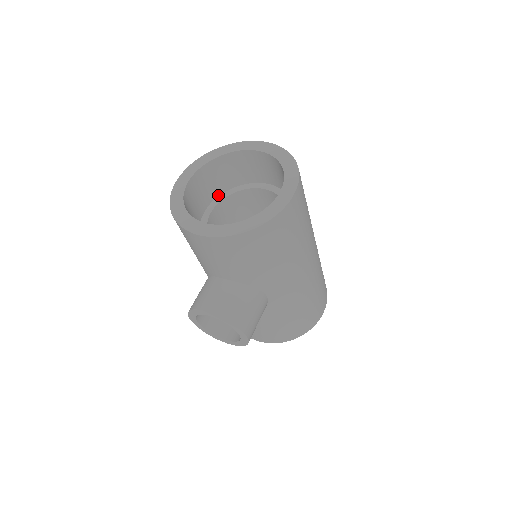
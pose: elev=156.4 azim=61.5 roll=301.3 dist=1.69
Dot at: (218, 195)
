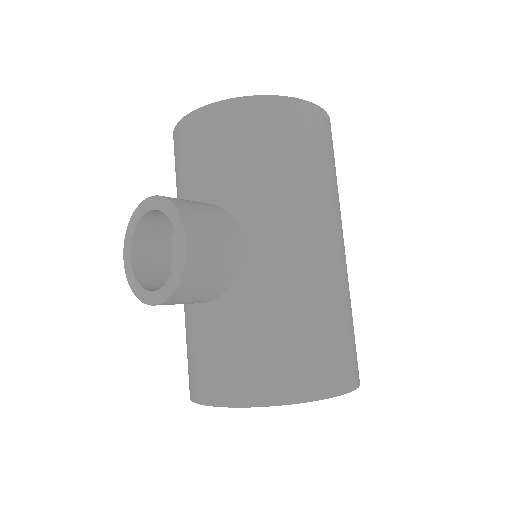
Dot at: occluded
